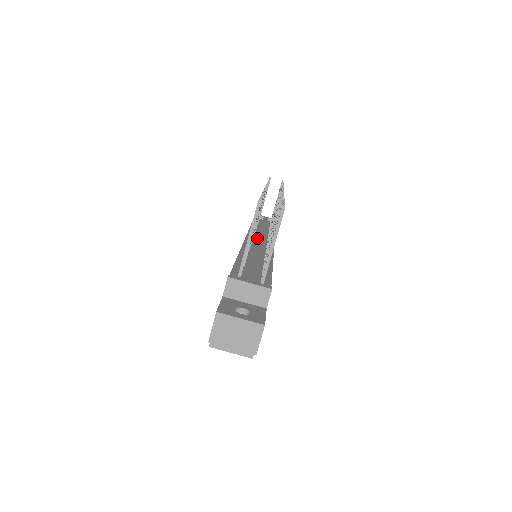
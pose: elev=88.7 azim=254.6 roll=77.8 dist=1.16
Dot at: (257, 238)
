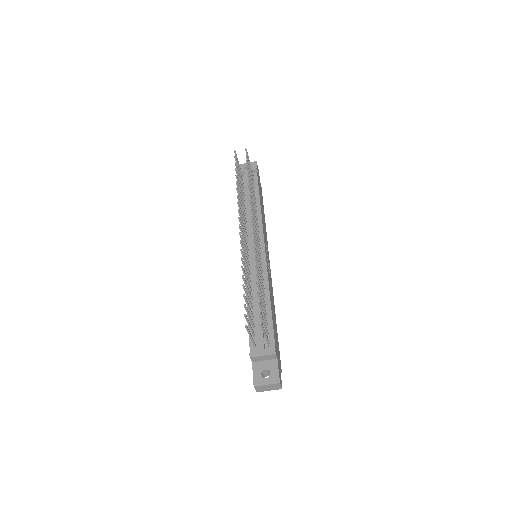
Dot at: (250, 241)
